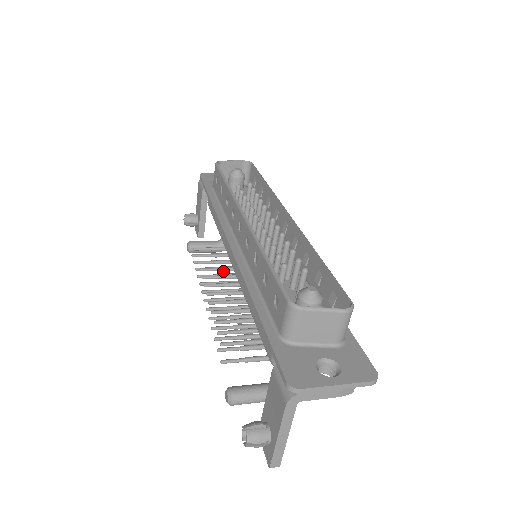
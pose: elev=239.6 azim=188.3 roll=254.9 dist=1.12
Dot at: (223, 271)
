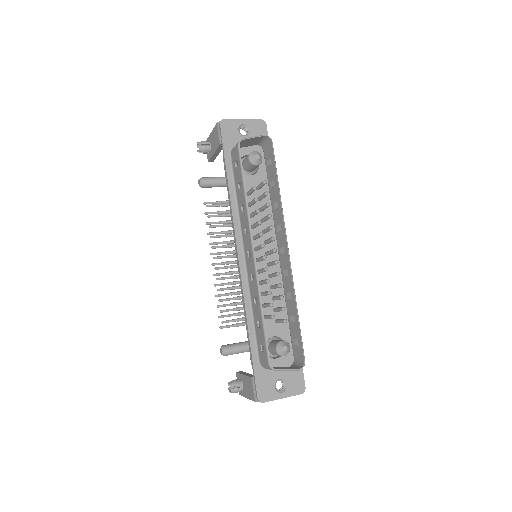
Dot at: occluded
